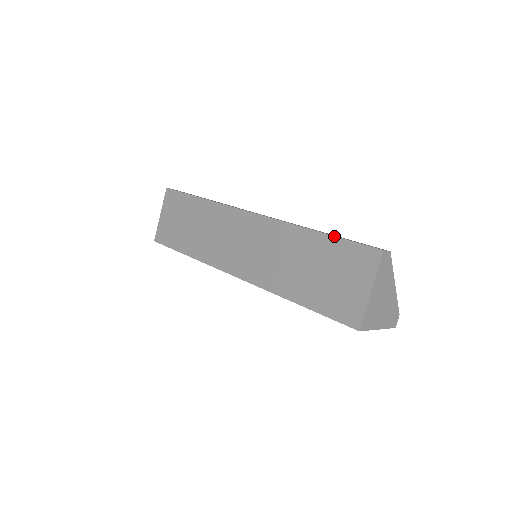
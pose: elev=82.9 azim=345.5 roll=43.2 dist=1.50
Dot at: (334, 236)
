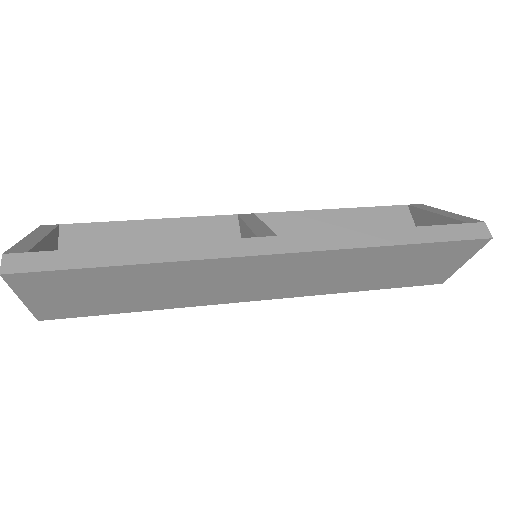
Dot at: (427, 244)
